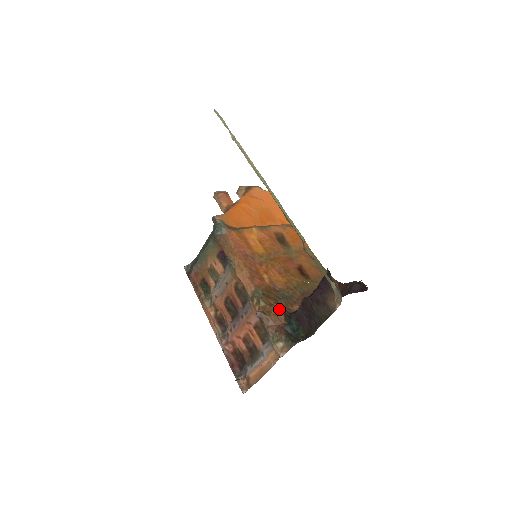
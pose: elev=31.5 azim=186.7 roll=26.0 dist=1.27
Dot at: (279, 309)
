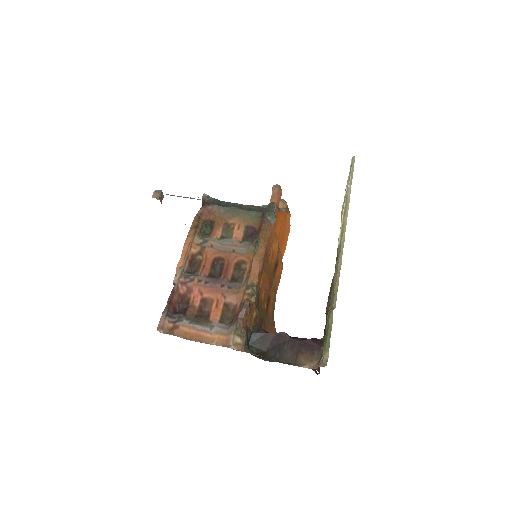
Dot at: (257, 316)
